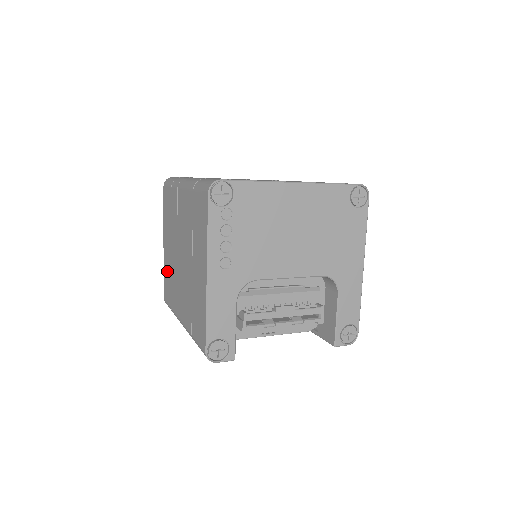
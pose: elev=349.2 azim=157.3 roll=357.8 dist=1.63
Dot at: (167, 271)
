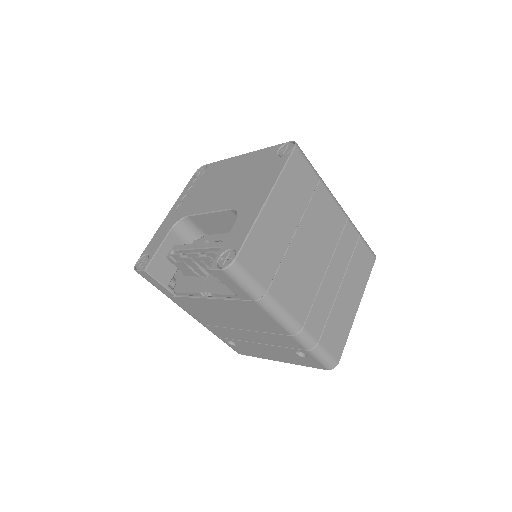
Dot at: occluded
